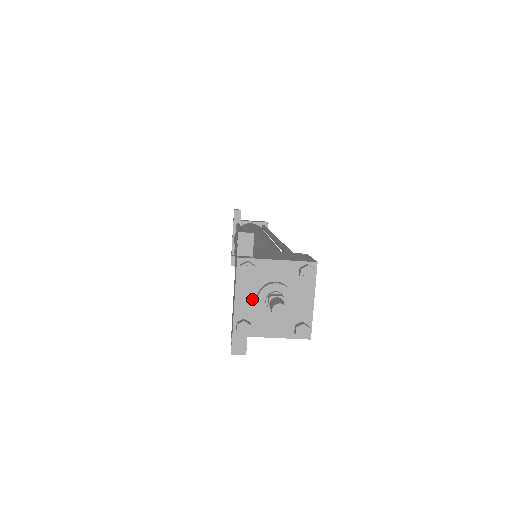
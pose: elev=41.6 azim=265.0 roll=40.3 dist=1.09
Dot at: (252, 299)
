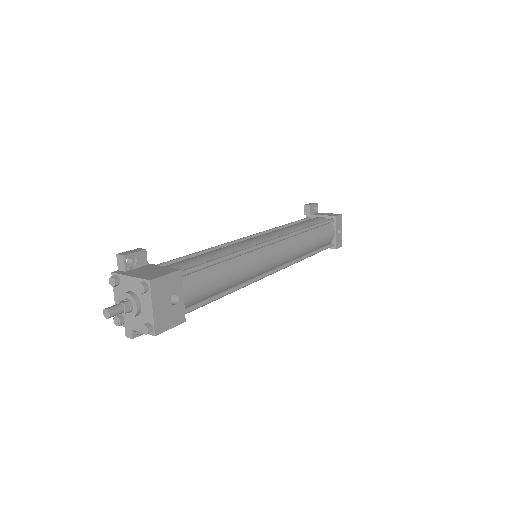
Dot at: occluded
